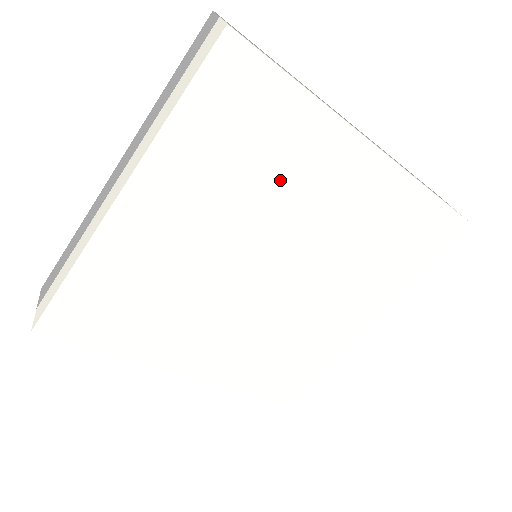
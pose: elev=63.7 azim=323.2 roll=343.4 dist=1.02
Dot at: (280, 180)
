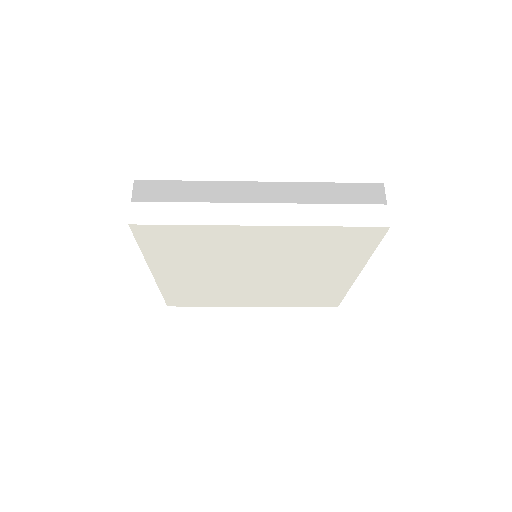
Dot at: (319, 262)
